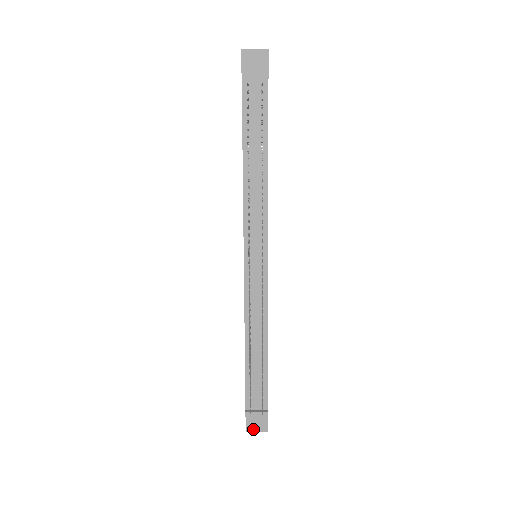
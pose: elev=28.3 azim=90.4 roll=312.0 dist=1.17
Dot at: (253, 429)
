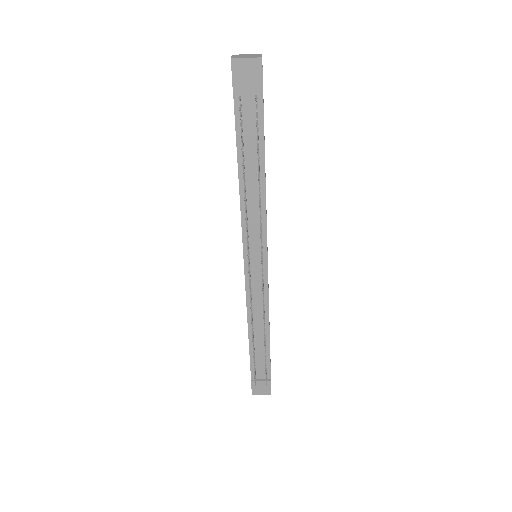
Dot at: (258, 393)
